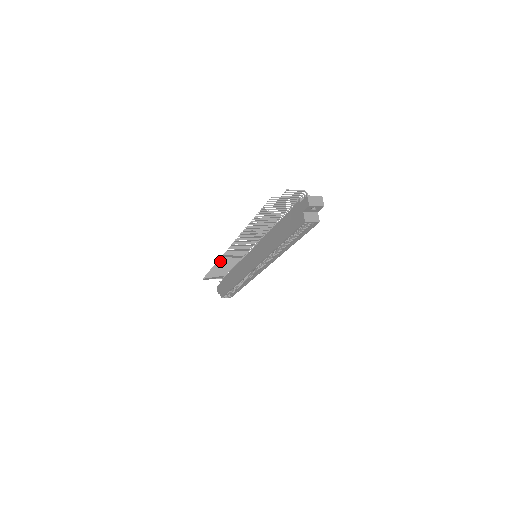
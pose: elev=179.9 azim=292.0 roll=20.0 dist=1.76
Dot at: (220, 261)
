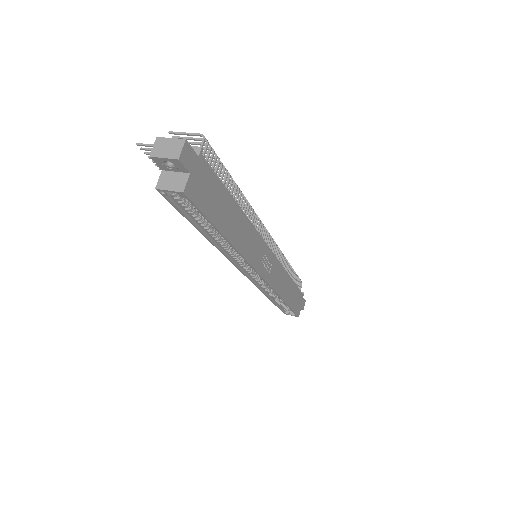
Dot at: occluded
